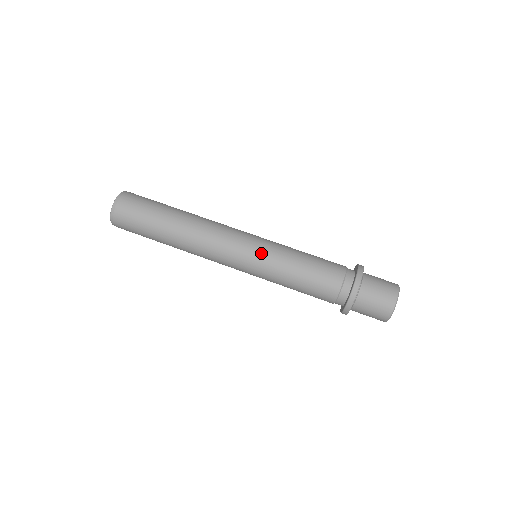
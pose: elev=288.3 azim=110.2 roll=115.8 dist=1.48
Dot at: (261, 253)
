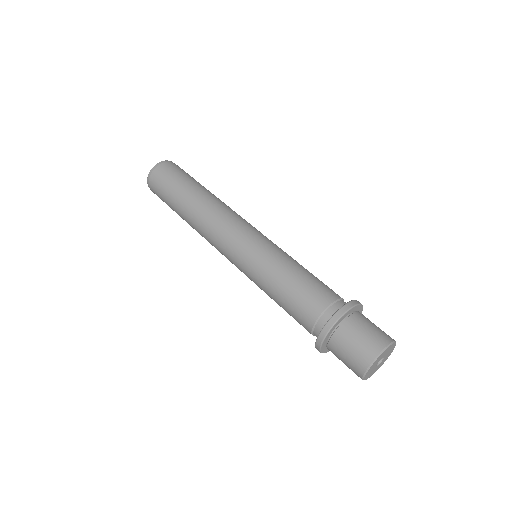
Dot at: occluded
